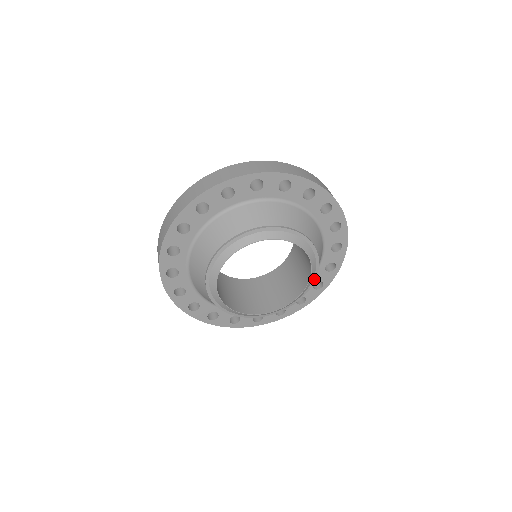
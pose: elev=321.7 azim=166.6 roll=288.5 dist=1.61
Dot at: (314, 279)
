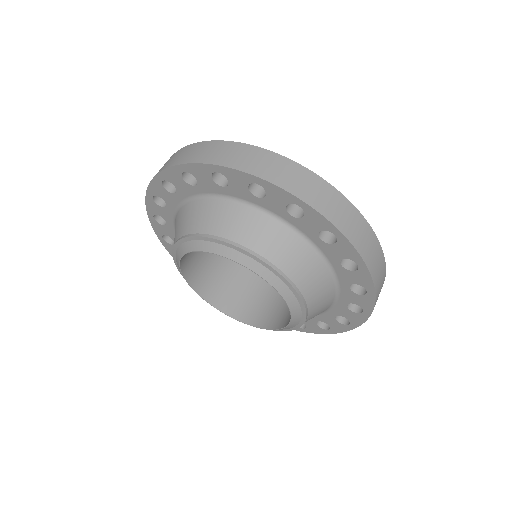
Dot at: (303, 306)
